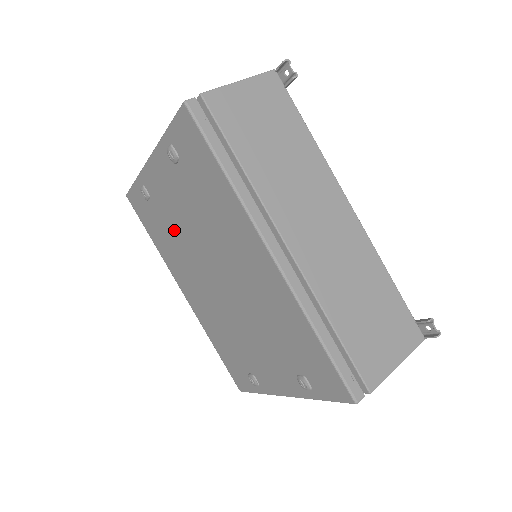
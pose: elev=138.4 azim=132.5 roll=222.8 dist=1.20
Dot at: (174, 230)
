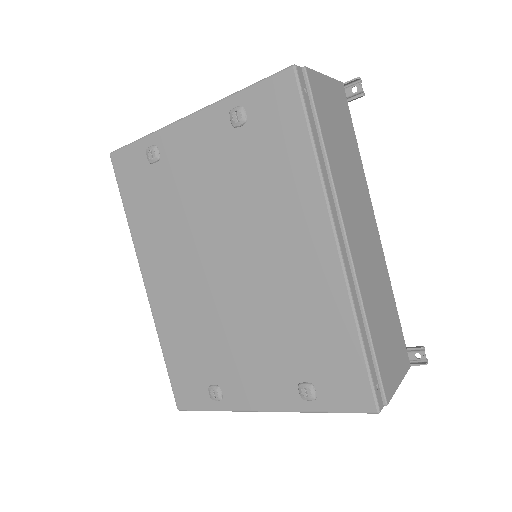
Dot at: (180, 203)
